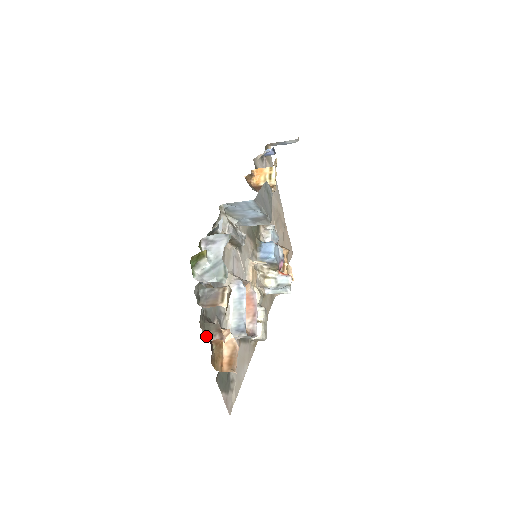
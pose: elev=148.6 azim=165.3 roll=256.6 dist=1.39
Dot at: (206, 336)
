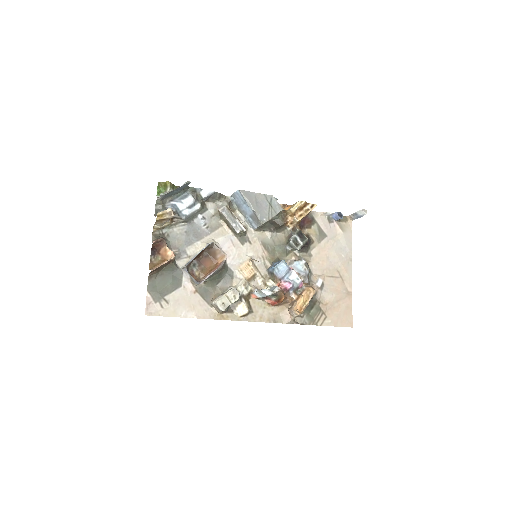
Dot at: occluded
